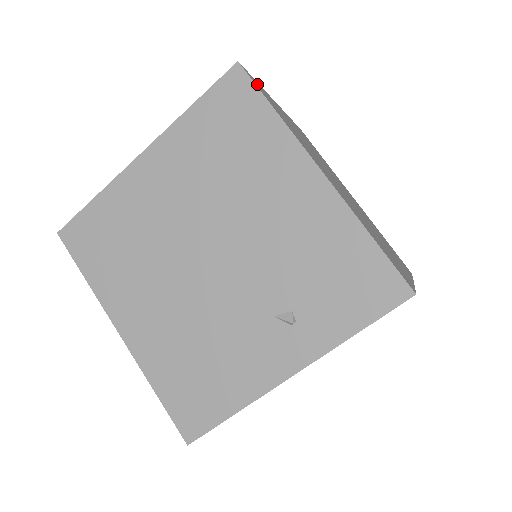
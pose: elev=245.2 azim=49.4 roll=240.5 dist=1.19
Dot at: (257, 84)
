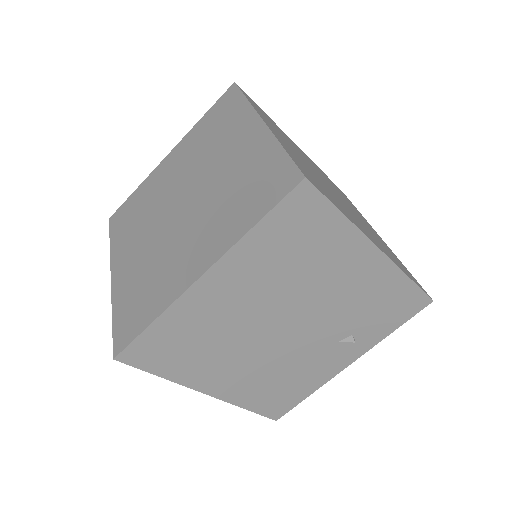
Dot at: (306, 173)
